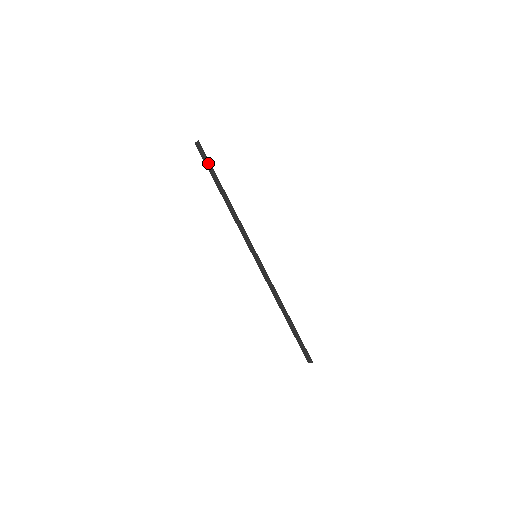
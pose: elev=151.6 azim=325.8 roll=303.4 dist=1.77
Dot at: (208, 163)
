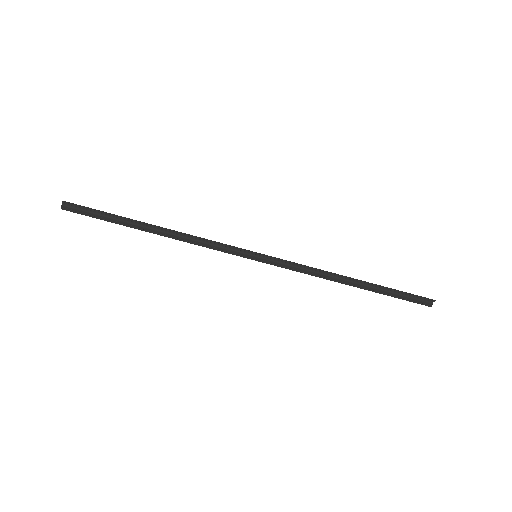
Dot at: (99, 214)
